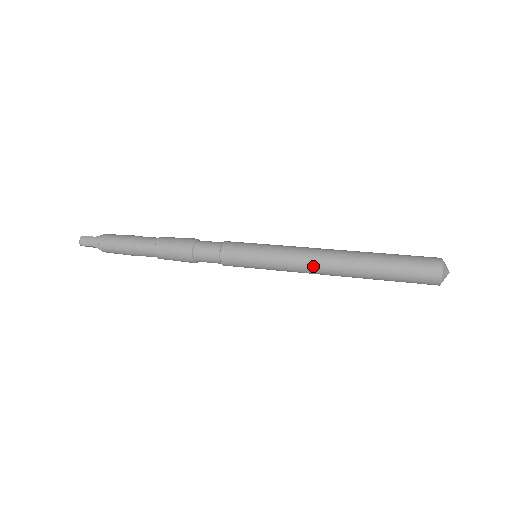
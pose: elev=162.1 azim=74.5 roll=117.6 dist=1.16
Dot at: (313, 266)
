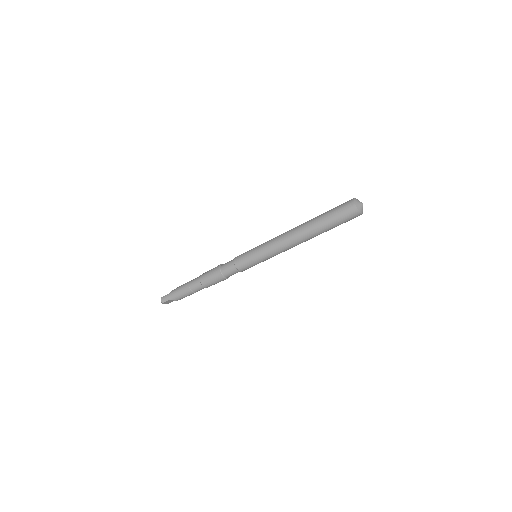
Dot at: (286, 243)
